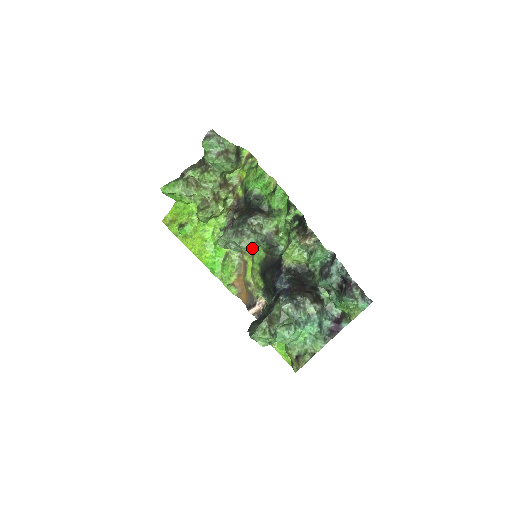
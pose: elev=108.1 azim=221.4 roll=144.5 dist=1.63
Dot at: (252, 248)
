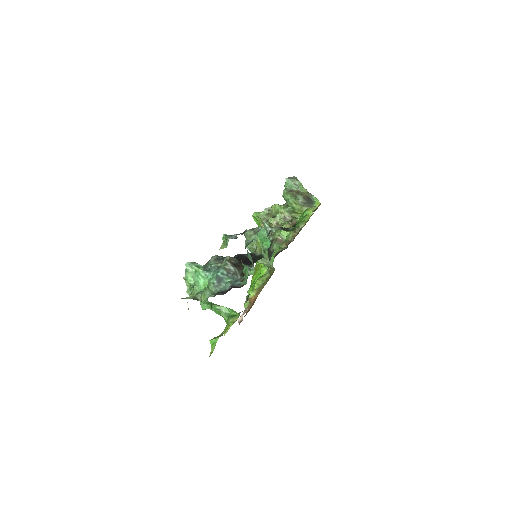
Dot at: (254, 244)
